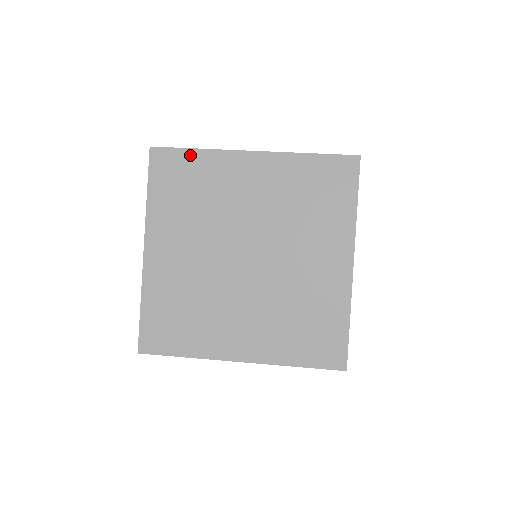
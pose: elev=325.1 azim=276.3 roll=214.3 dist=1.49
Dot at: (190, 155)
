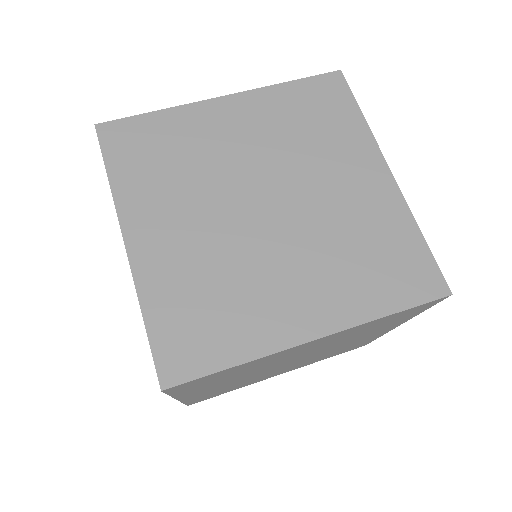
Dot at: (150, 119)
